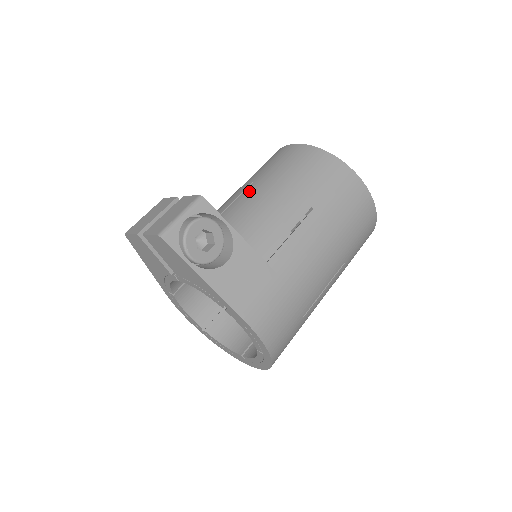
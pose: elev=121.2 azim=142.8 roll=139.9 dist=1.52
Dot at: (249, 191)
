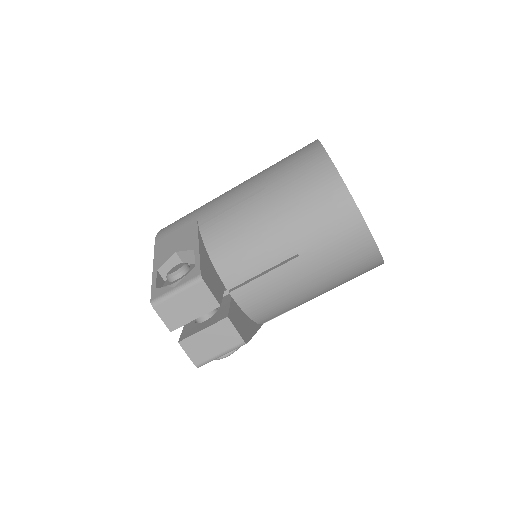
Dot at: (288, 271)
